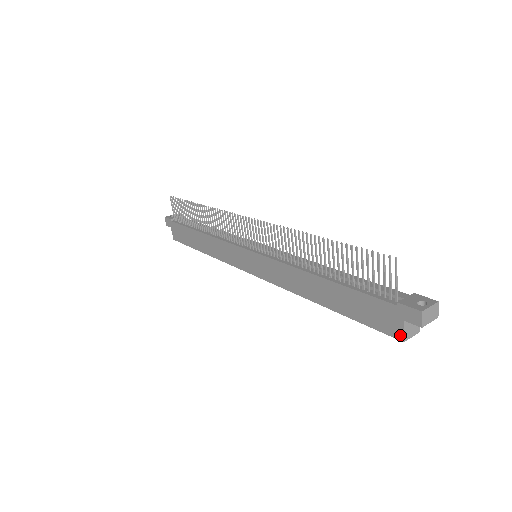
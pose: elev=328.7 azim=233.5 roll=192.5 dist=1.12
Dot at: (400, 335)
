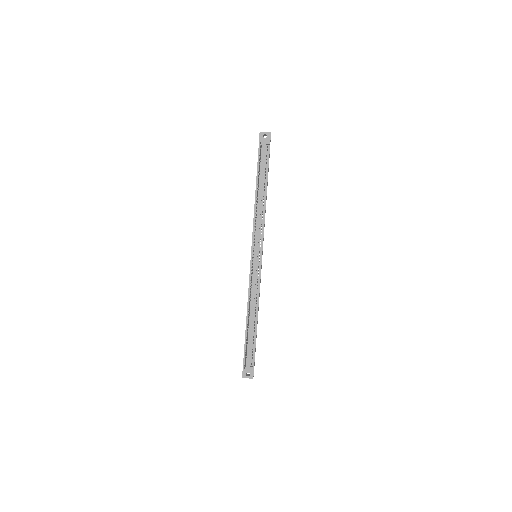
Dot at: occluded
